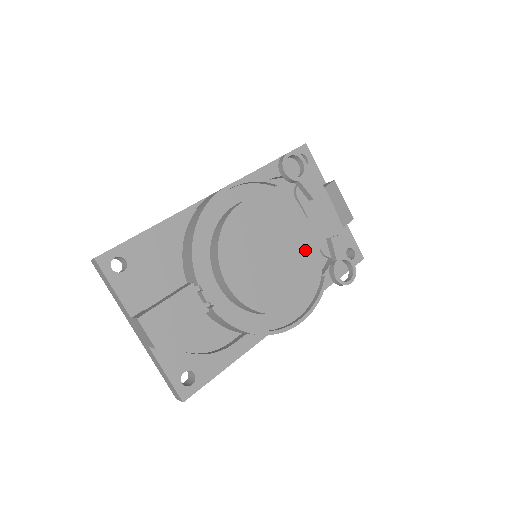
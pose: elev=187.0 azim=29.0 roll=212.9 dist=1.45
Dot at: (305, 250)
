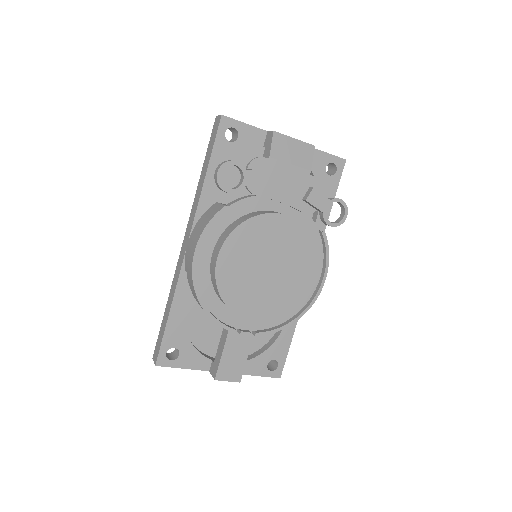
Dot at: (292, 239)
